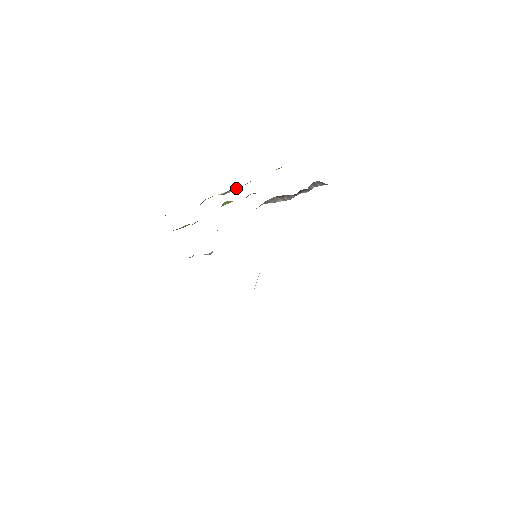
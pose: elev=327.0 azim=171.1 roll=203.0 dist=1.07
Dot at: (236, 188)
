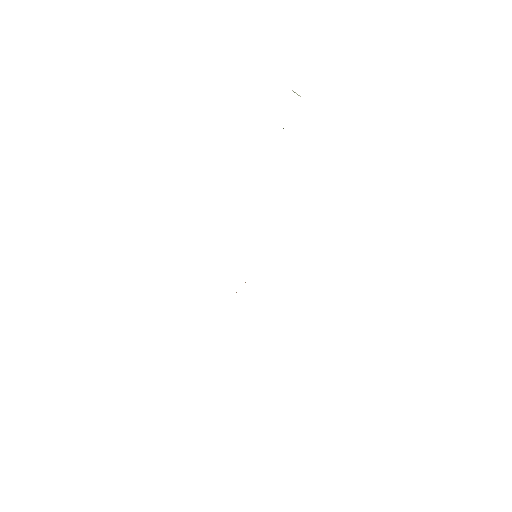
Dot at: occluded
